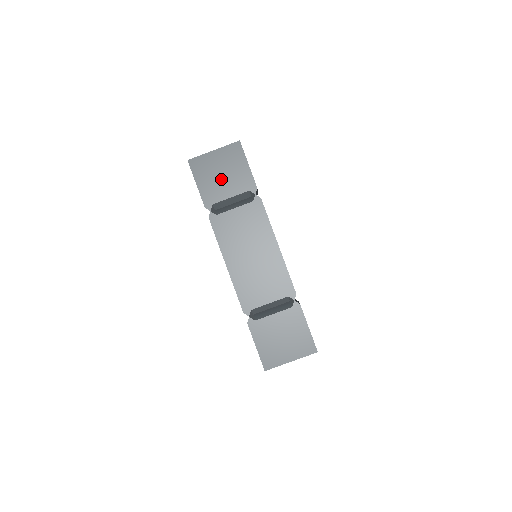
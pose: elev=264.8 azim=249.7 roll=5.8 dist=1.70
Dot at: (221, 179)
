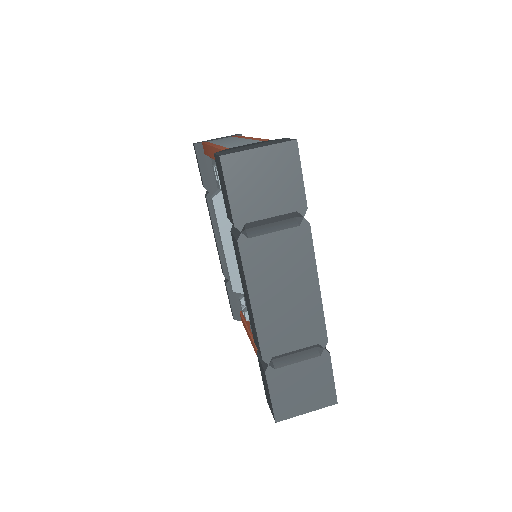
Dot at: (262, 190)
